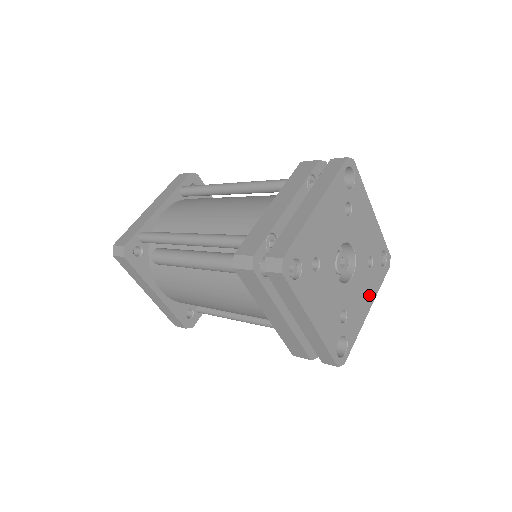
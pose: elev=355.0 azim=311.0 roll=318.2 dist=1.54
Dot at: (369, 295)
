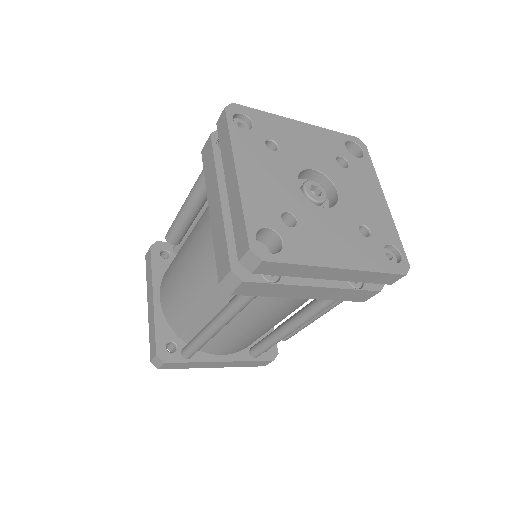
Dot at: (349, 255)
